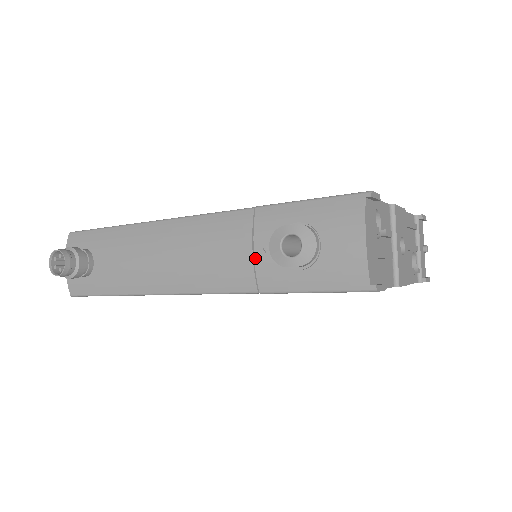
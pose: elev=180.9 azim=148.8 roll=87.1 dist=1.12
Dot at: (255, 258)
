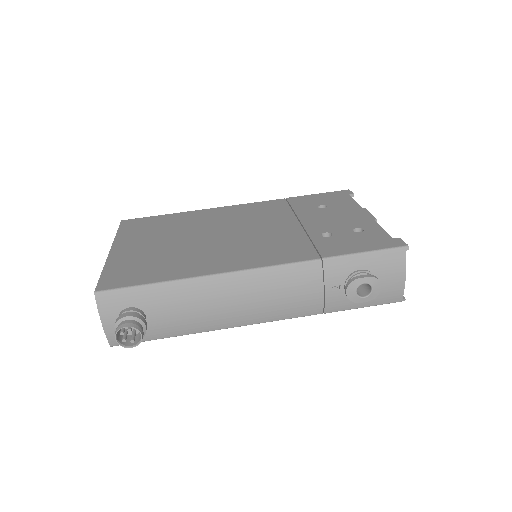
Dot at: (326, 295)
